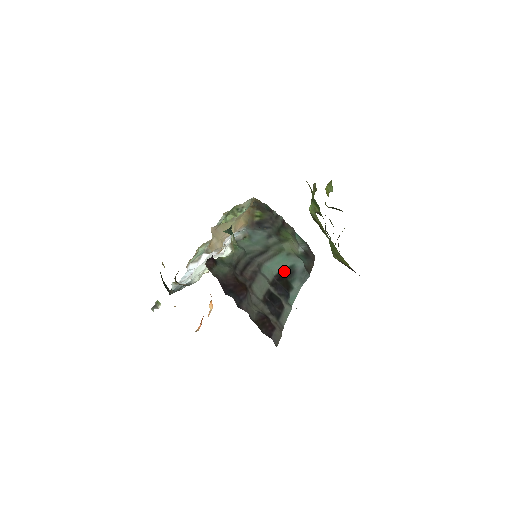
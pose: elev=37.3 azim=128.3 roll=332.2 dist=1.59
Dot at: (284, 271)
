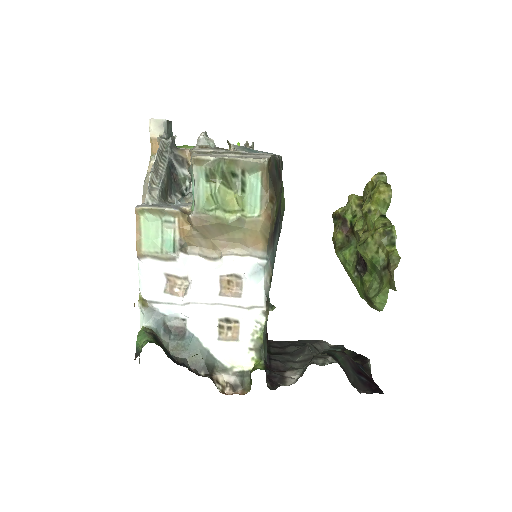
Dot at: occluded
